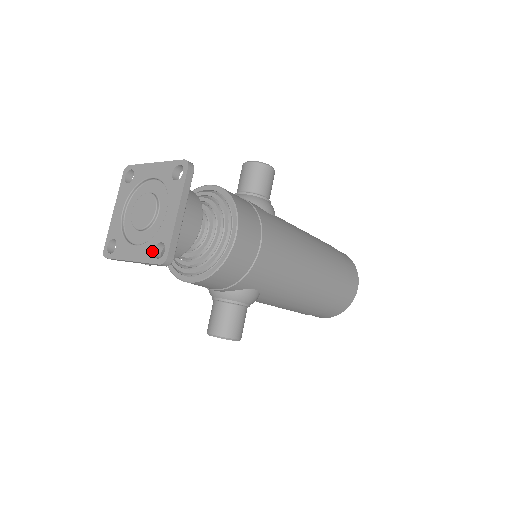
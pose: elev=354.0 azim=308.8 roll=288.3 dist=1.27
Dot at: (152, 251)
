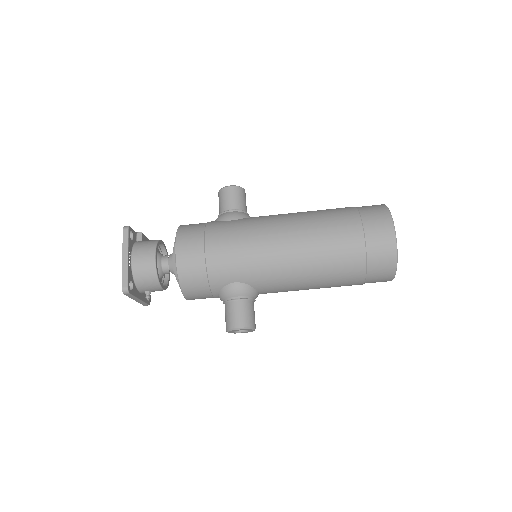
Dot at: occluded
